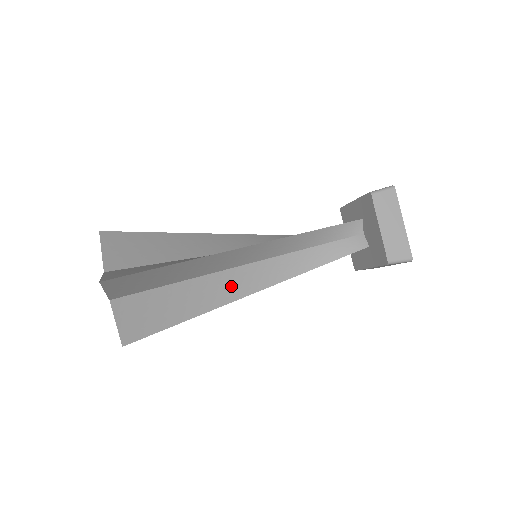
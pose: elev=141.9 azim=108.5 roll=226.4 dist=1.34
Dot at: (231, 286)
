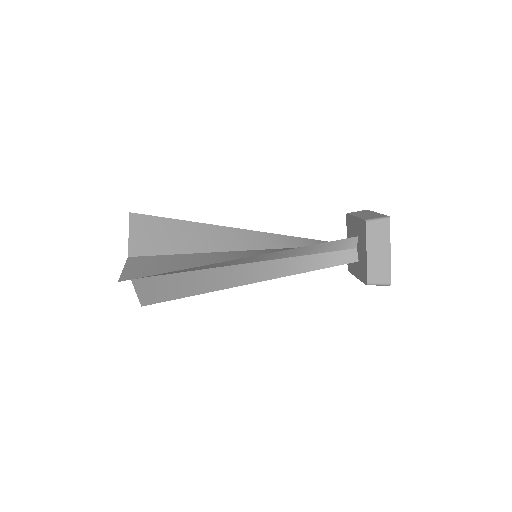
Dot at: (231, 277)
